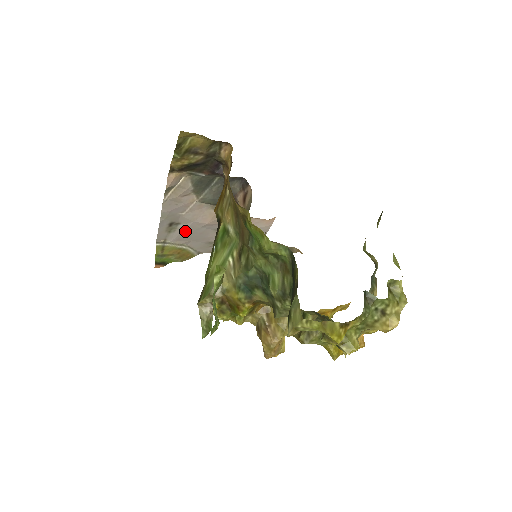
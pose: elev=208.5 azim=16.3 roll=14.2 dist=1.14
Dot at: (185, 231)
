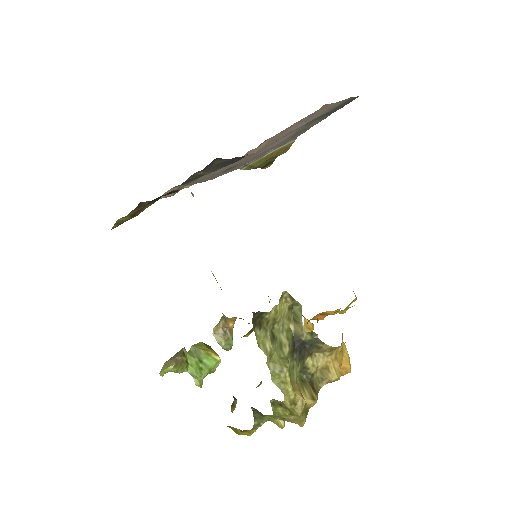
Dot at: (247, 161)
